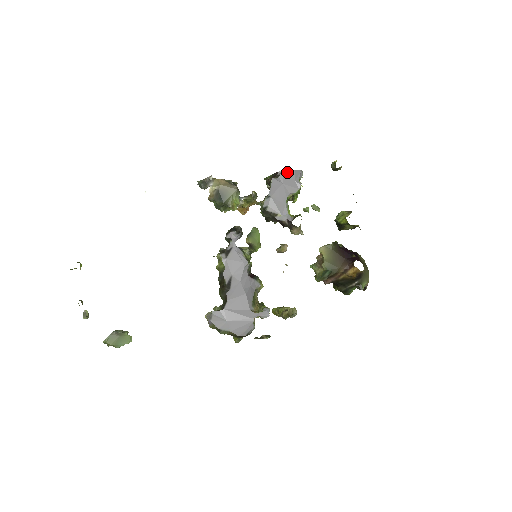
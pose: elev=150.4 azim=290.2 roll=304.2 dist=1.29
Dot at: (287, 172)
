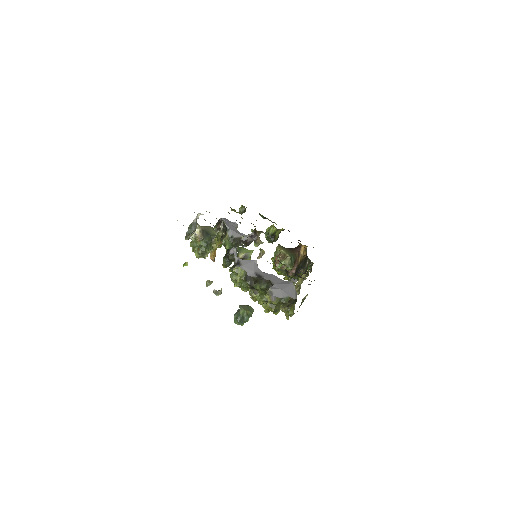
Dot at: (224, 218)
